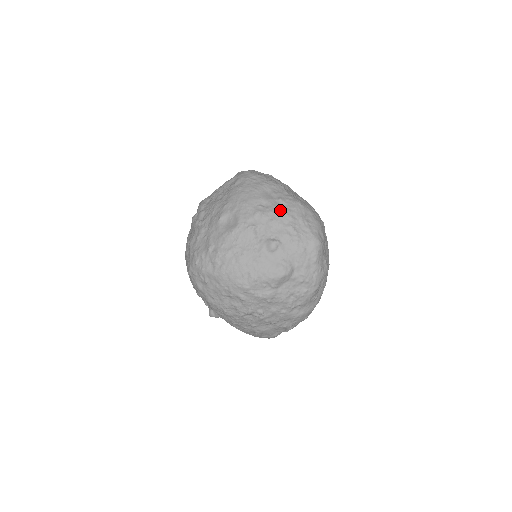
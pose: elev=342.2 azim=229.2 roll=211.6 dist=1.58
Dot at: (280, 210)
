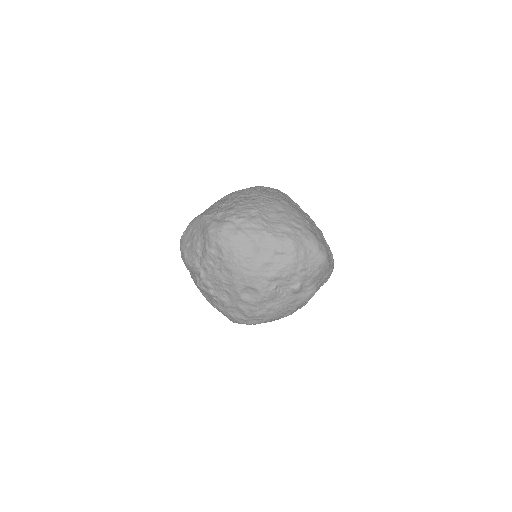
Dot at: (285, 263)
